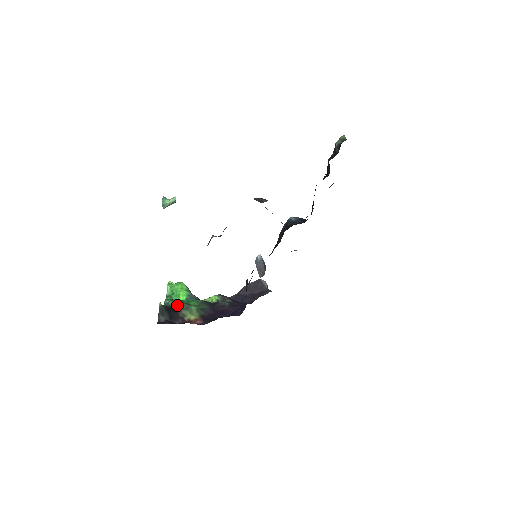
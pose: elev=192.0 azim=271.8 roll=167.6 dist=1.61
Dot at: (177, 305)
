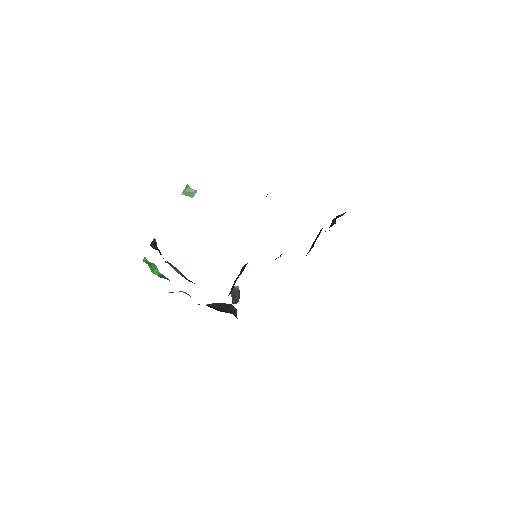
Dot at: occluded
